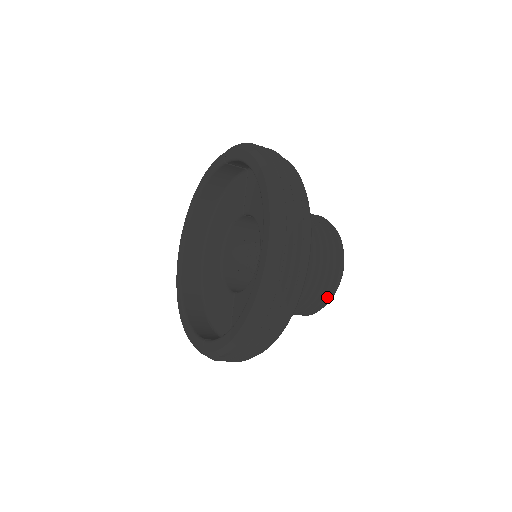
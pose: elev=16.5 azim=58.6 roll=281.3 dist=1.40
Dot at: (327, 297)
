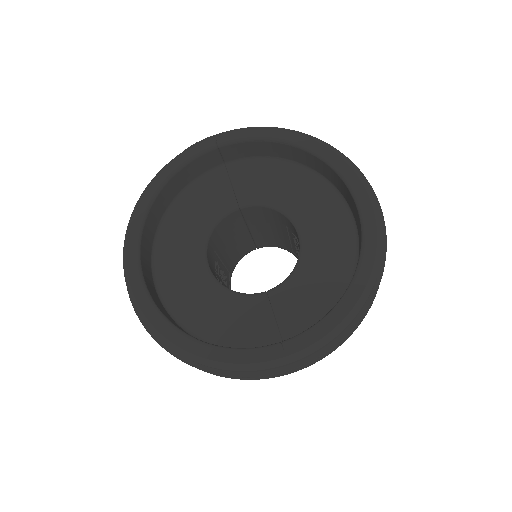
Dot at: occluded
